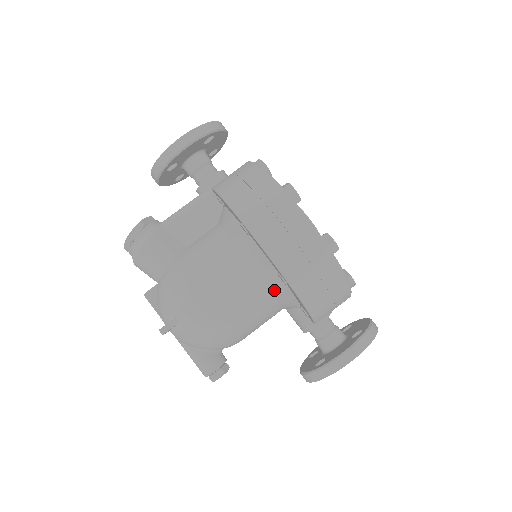
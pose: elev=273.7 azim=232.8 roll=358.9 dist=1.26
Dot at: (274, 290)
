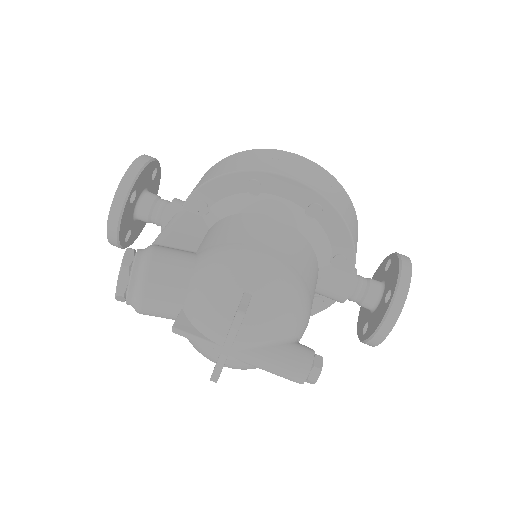
Dot at: (310, 236)
